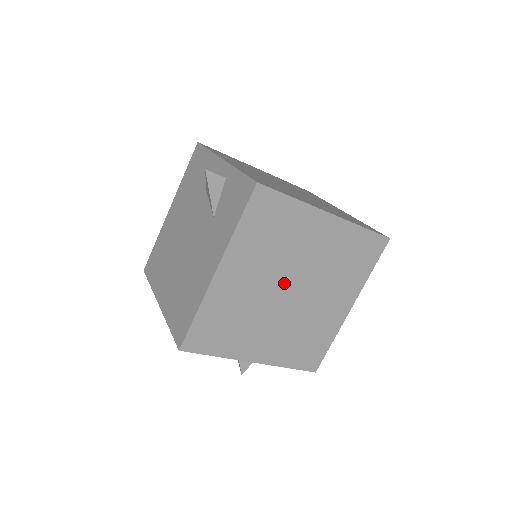
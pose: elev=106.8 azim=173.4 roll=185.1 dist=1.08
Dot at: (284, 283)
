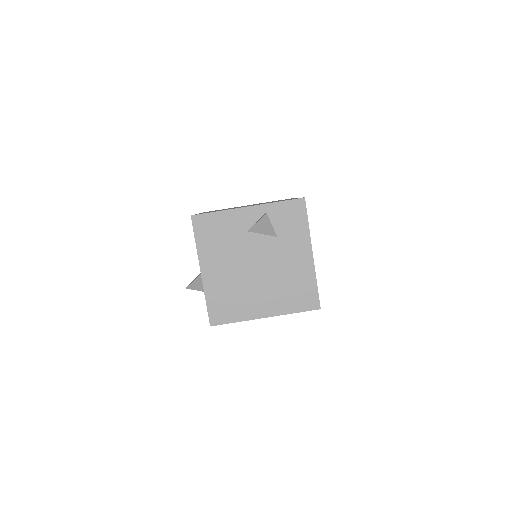
Dot at: occluded
